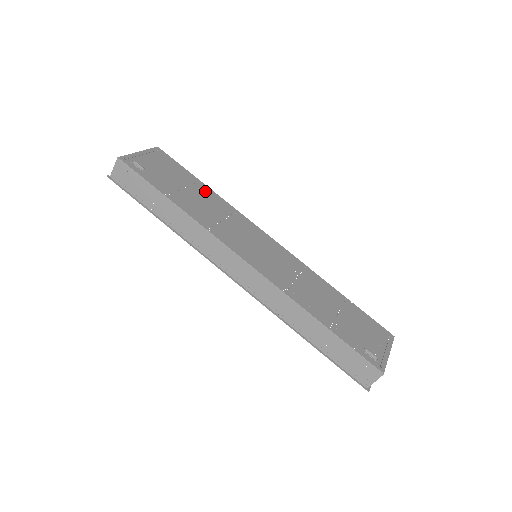
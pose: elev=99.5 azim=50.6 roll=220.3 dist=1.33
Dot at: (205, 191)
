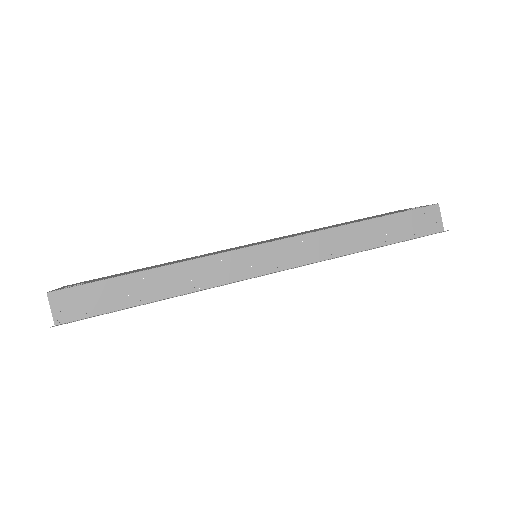
Dot at: occluded
